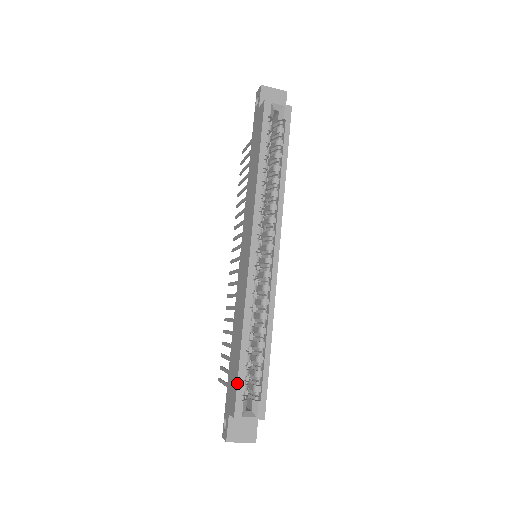
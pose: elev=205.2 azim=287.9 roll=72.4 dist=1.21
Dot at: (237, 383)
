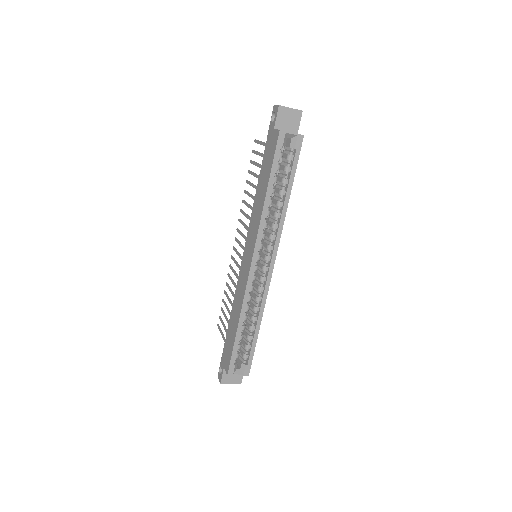
Dot at: (232, 354)
